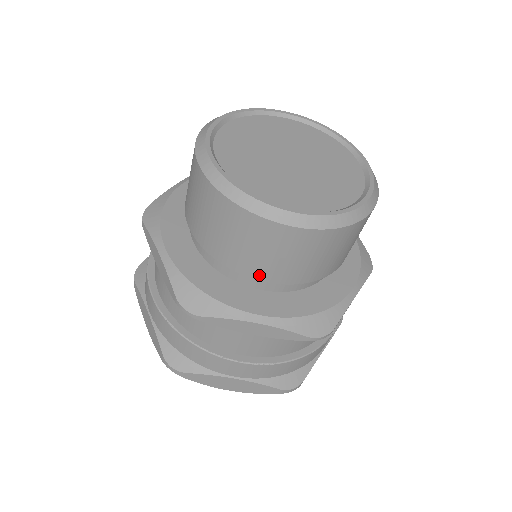
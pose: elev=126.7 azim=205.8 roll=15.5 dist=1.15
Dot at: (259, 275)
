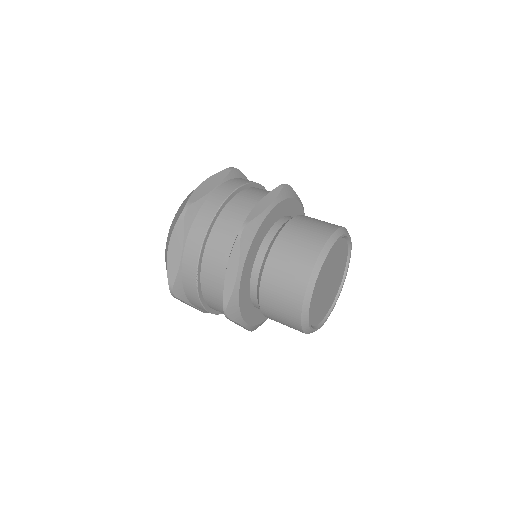
Dot at: (267, 316)
